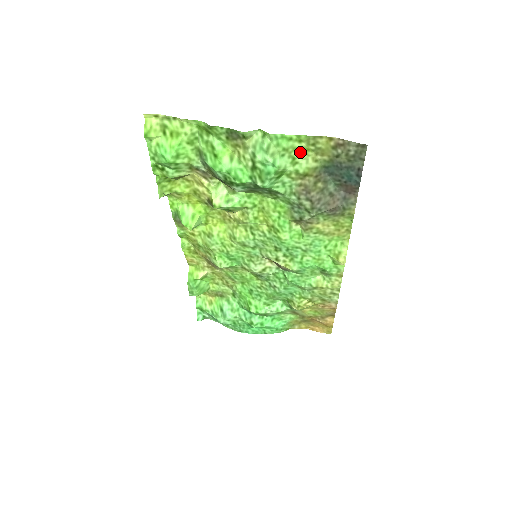
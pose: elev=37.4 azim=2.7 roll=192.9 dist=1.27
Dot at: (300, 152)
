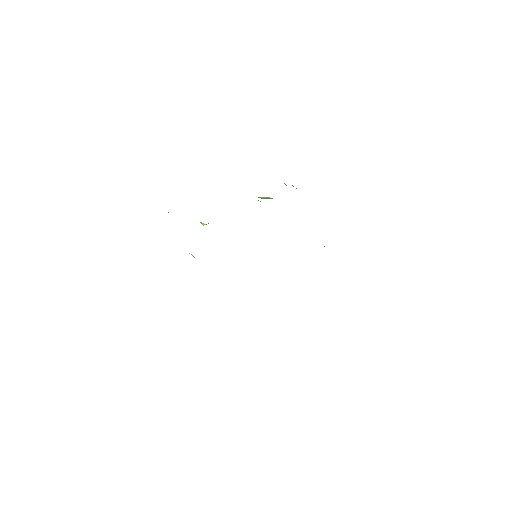
Dot at: occluded
